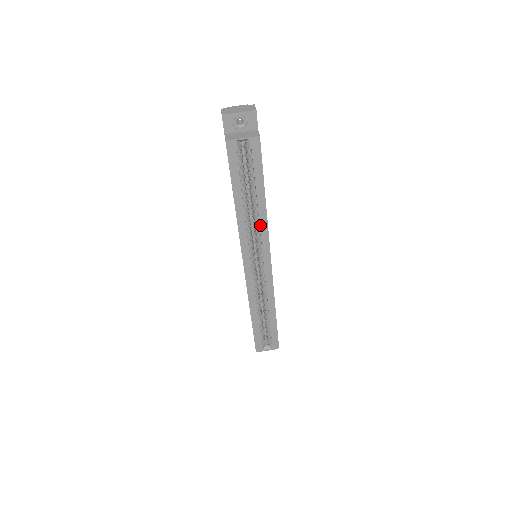
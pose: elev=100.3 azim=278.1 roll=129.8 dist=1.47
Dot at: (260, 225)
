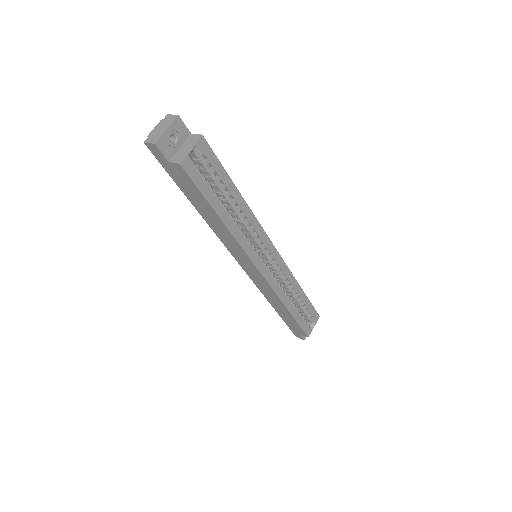
Dot at: (249, 221)
